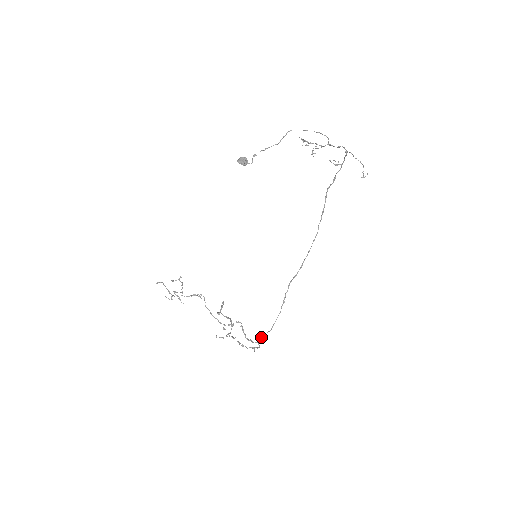
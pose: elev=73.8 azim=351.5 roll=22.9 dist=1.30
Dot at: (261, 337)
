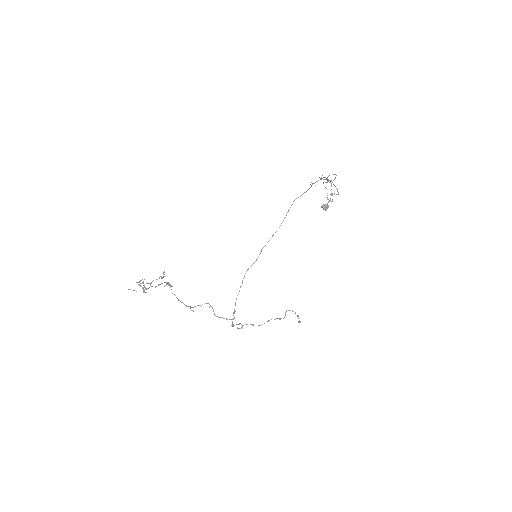
Dot at: occluded
